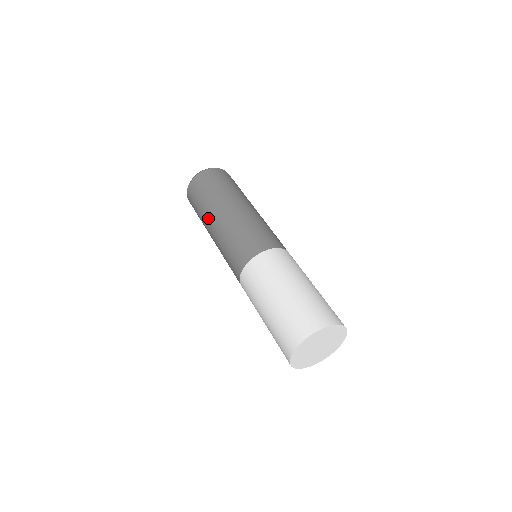
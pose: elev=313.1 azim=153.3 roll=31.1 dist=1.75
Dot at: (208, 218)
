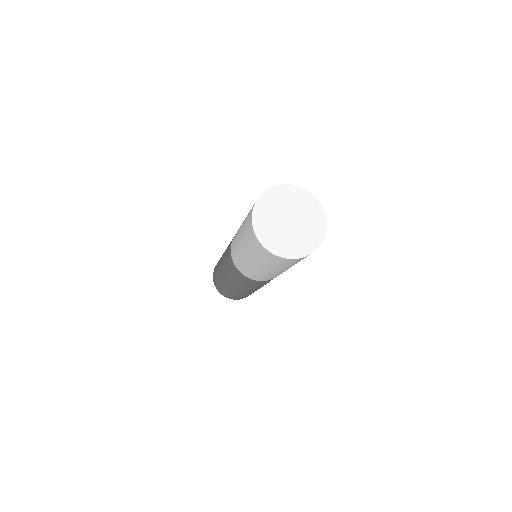
Dot at: (219, 262)
